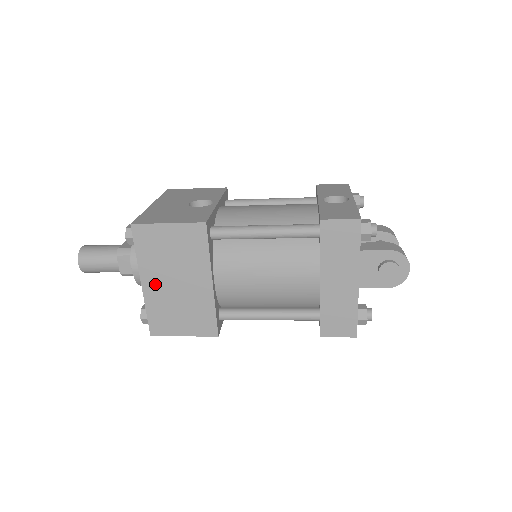
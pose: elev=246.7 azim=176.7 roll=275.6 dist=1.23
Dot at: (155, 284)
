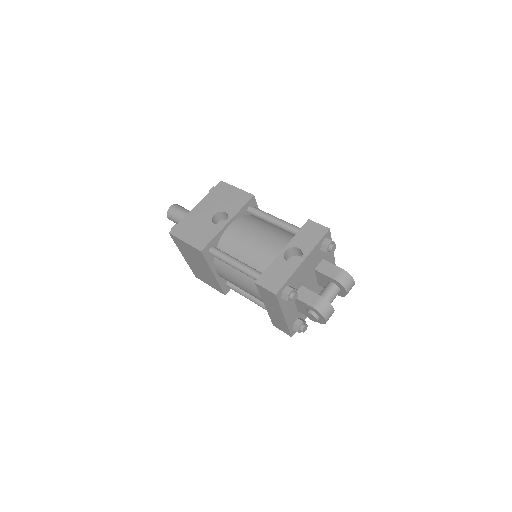
Dot at: (189, 260)
